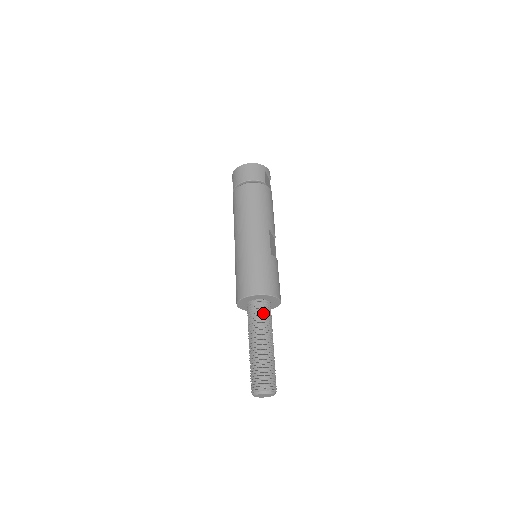
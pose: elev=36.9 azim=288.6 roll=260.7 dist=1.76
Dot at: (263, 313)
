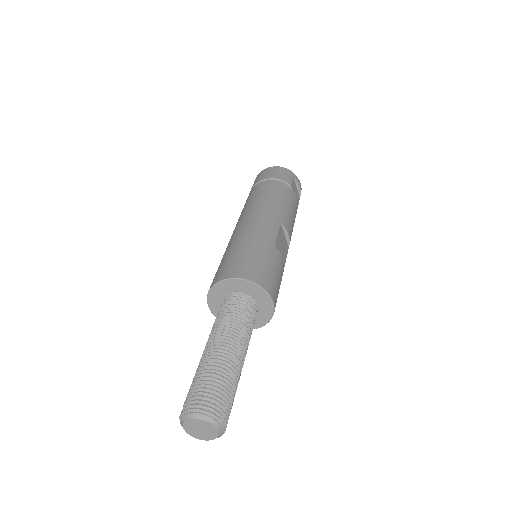
Dot at: (240, 308)
